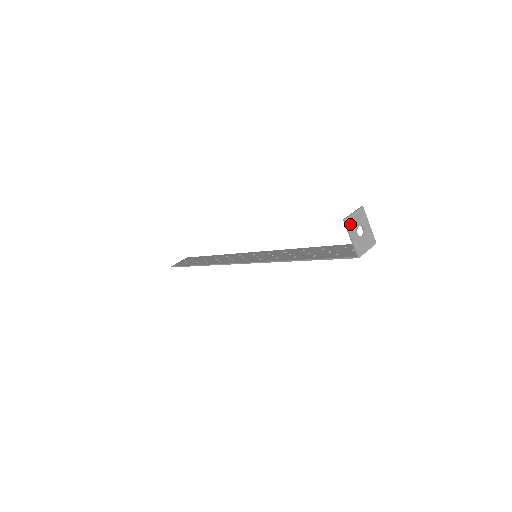
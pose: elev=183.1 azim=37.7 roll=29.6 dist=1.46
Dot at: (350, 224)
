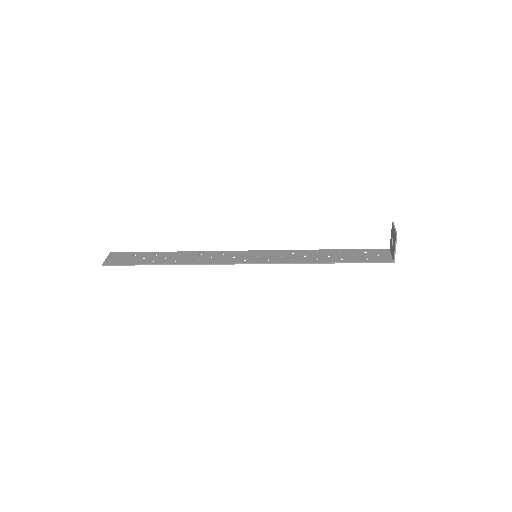
Dot at: (396, 238)
